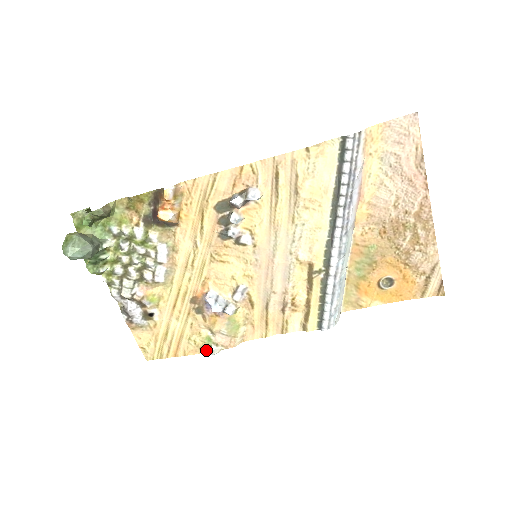
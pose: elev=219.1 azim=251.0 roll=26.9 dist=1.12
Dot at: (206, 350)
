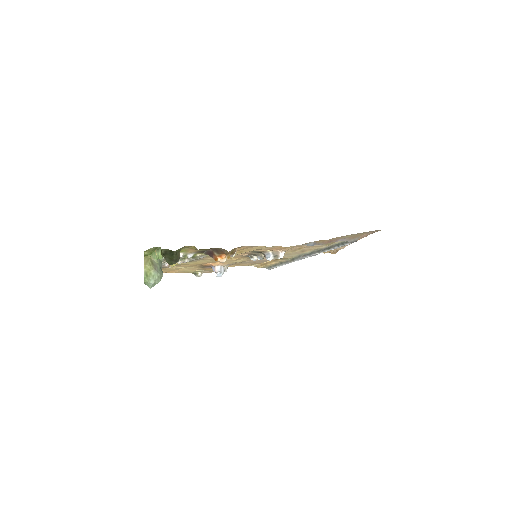
Dot at: occluded
